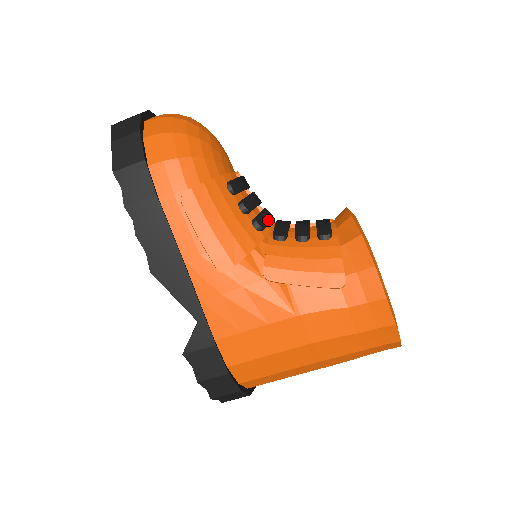
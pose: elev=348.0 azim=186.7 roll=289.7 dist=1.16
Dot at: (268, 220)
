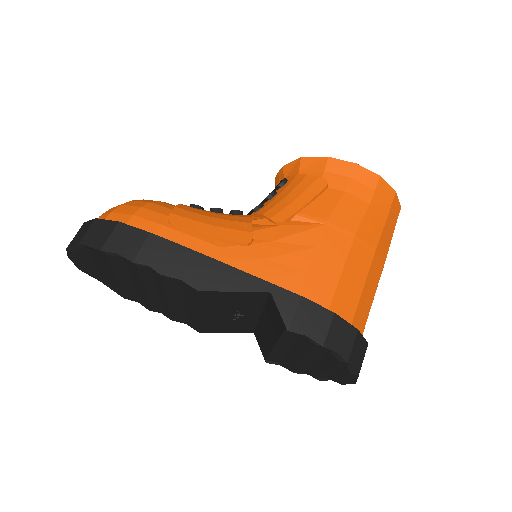
Dot at: occluded
